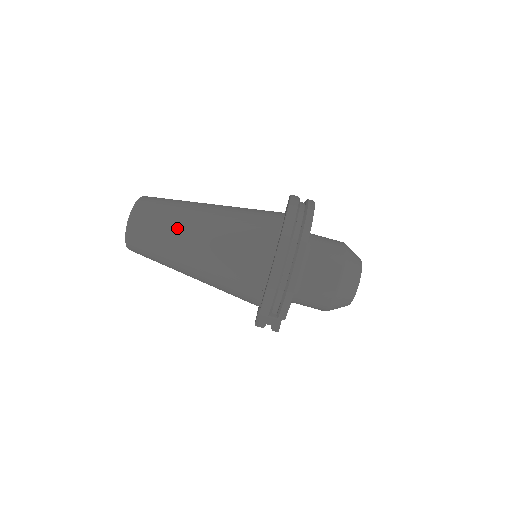
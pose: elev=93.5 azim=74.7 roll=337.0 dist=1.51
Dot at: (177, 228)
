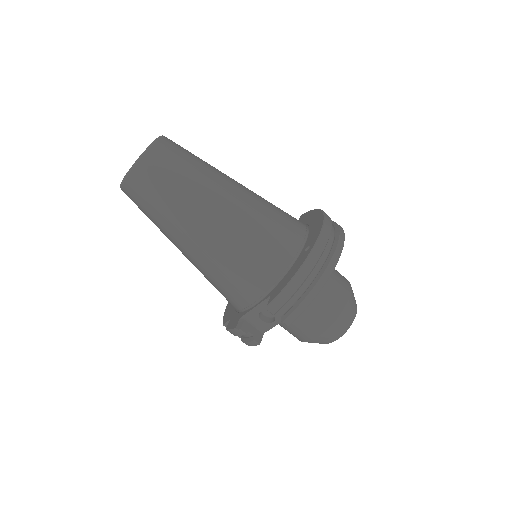
Dot at: (204, 181)
